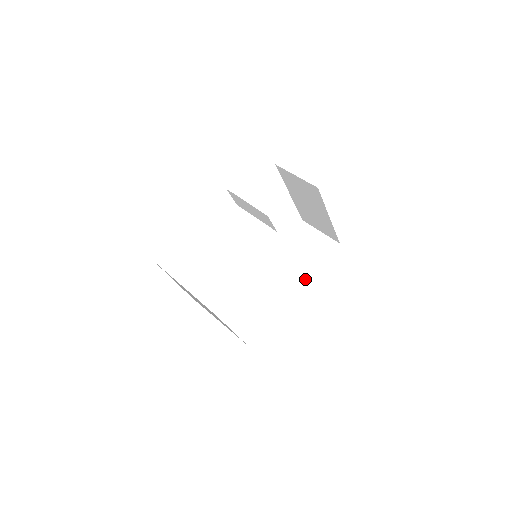
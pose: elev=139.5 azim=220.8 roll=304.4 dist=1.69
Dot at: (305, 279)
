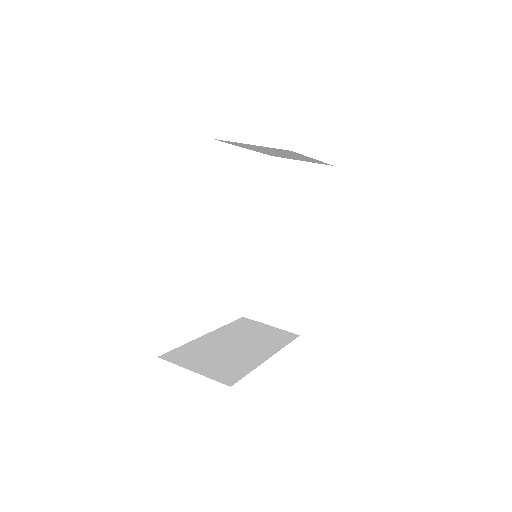
Dot at: (318, 231)
